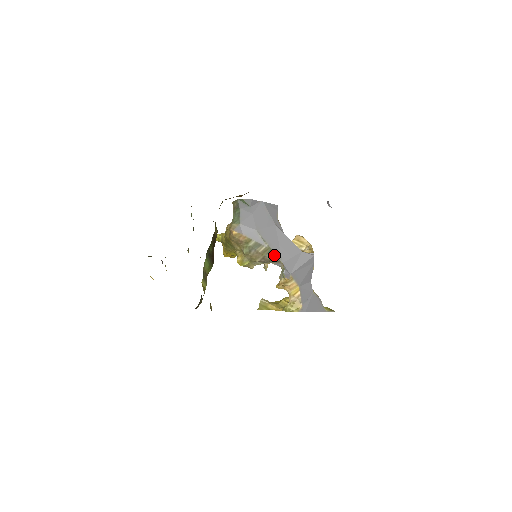
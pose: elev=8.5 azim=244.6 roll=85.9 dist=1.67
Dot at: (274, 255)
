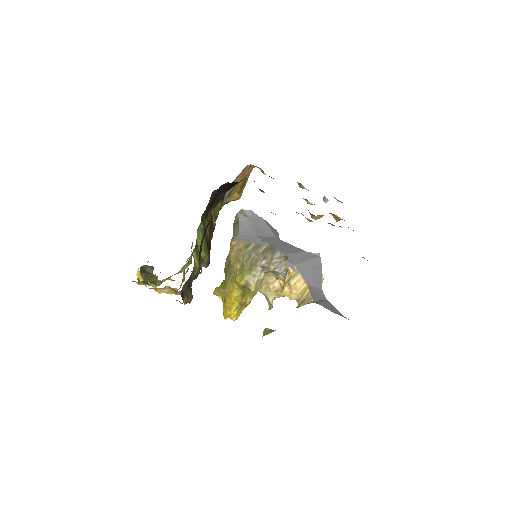
Dot at: (275, 250)
